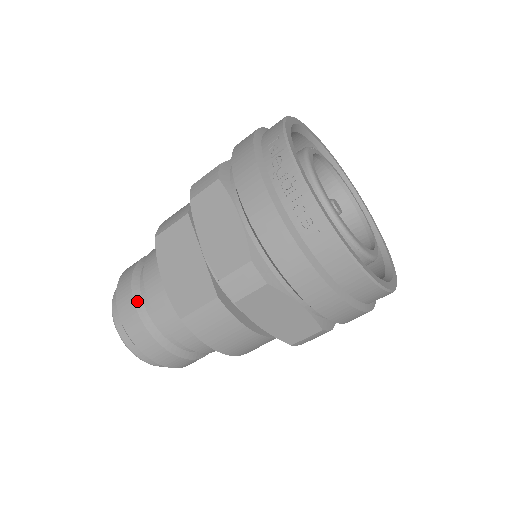
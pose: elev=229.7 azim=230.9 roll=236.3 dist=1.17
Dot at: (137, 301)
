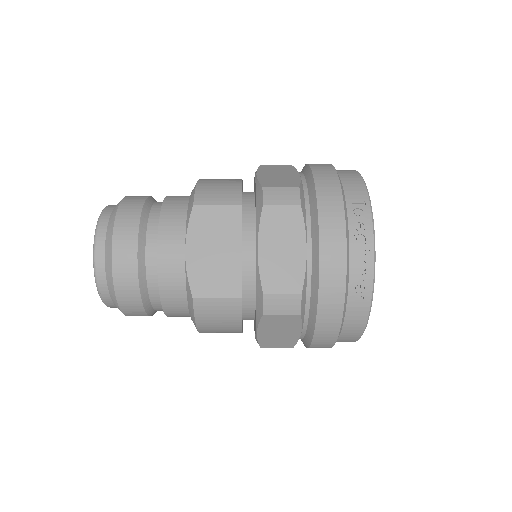
Dot at: (140, 252)
